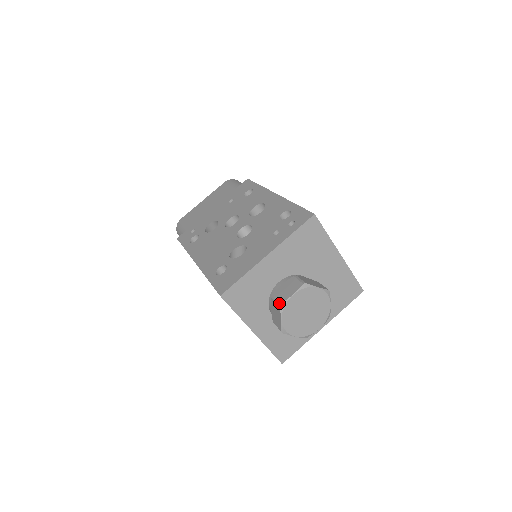
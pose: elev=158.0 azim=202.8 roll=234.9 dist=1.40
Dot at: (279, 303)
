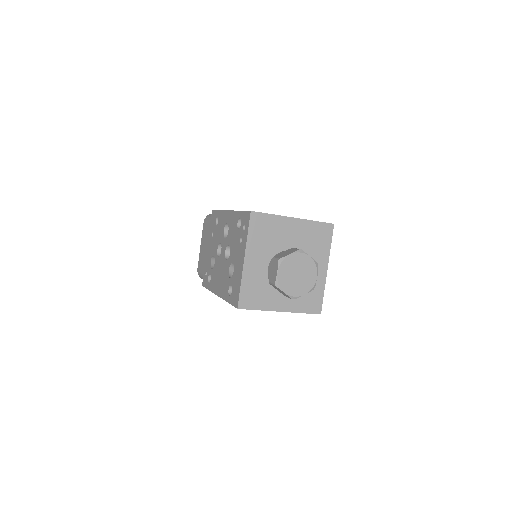
Dot at: (274, 284)
